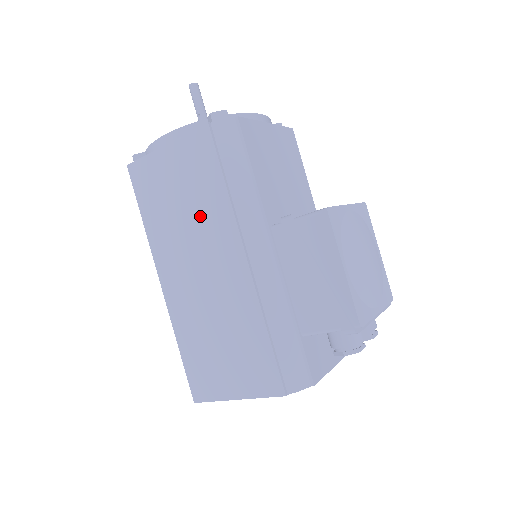
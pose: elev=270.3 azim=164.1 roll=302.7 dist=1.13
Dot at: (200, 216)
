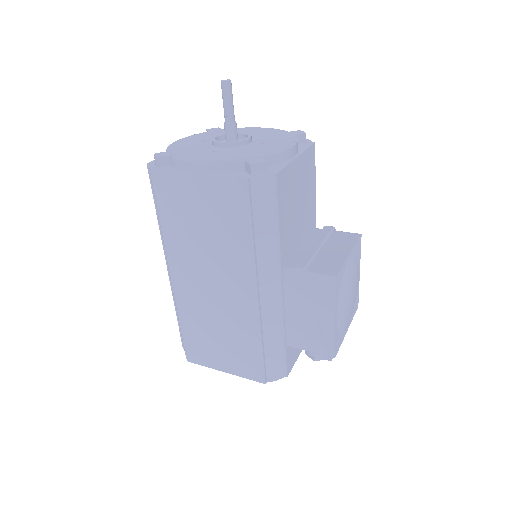
Dot at: (221, 247)
